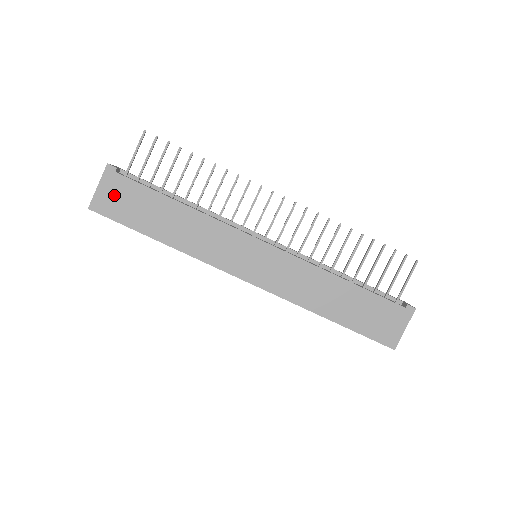
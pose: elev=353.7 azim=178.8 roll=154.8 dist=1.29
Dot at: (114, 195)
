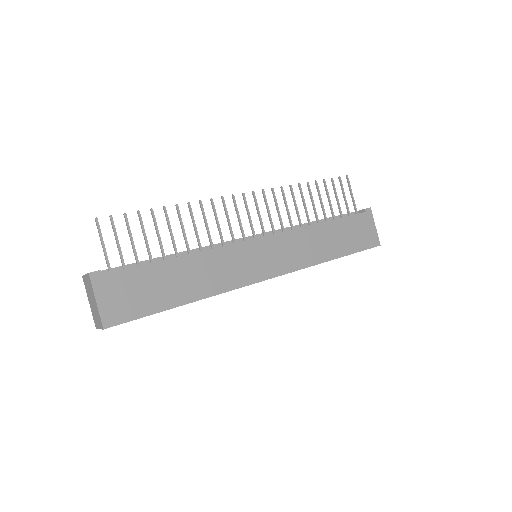
Dot at: (118, 297)
